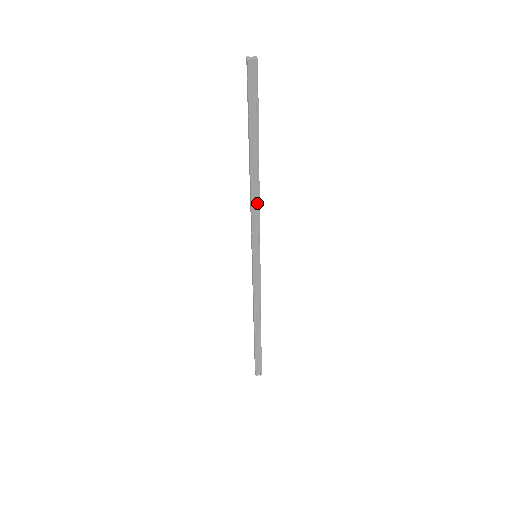
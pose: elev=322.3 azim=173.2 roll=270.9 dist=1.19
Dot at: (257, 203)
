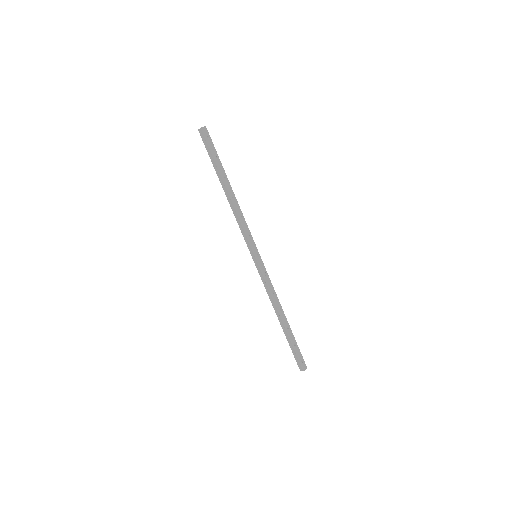
Dot at: (237, 215)
